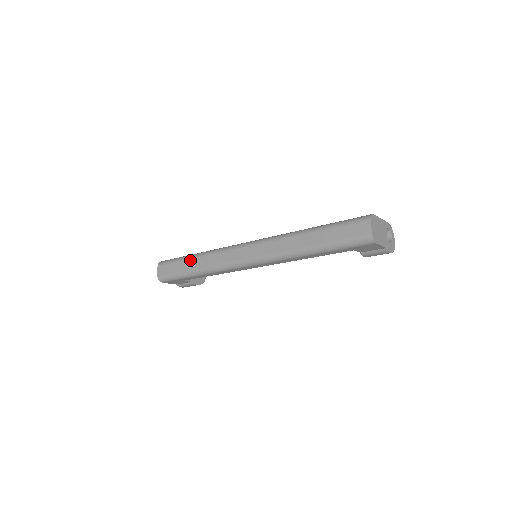
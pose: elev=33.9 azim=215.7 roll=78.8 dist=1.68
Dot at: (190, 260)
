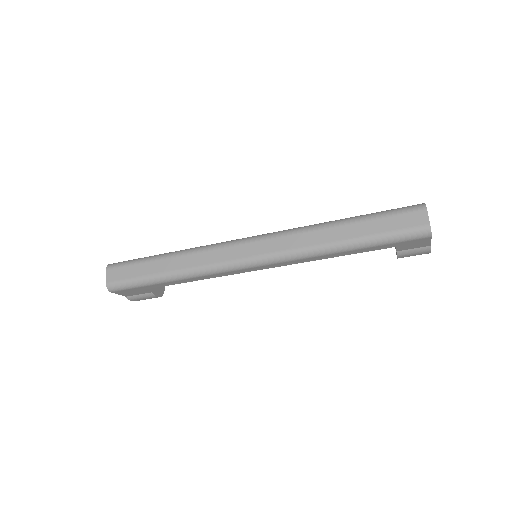
Dot at: (161, 260)
